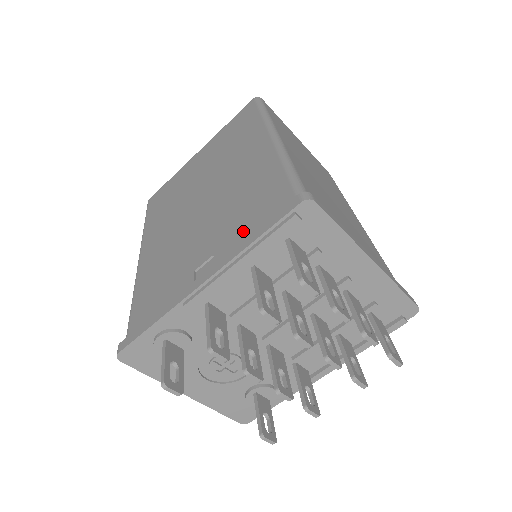
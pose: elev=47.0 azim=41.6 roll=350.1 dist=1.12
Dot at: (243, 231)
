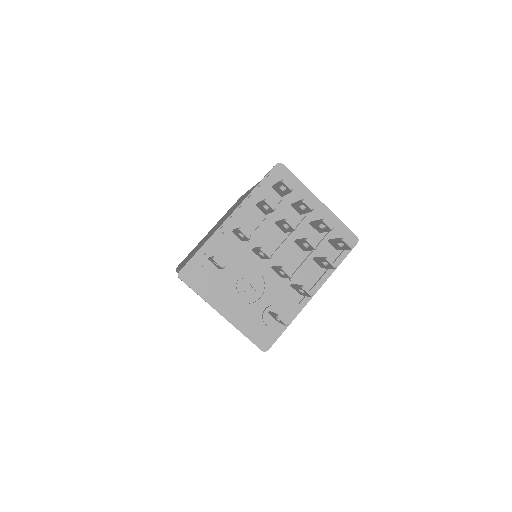
Dot at: occluded
